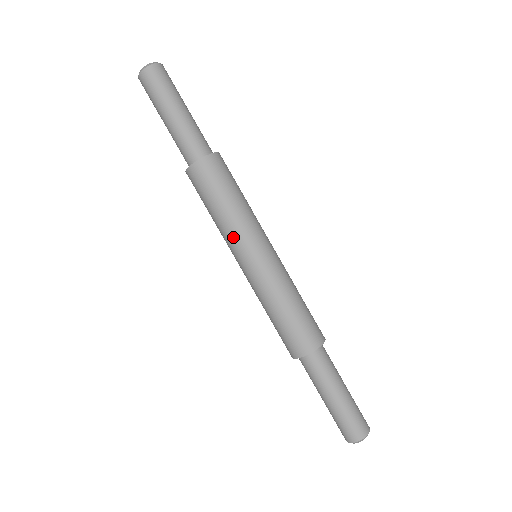
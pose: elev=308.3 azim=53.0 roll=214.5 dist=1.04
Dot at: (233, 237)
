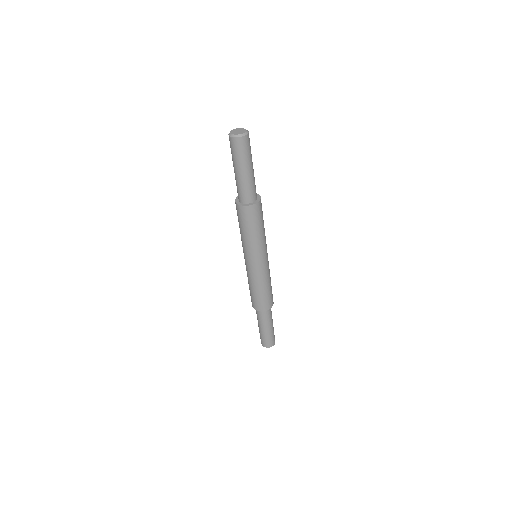
Dot at: (245, 248)
